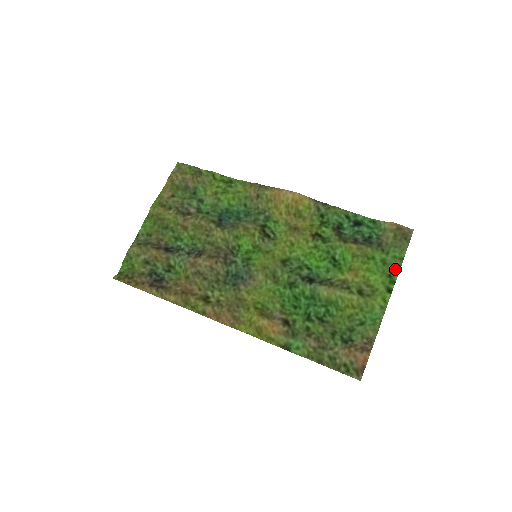
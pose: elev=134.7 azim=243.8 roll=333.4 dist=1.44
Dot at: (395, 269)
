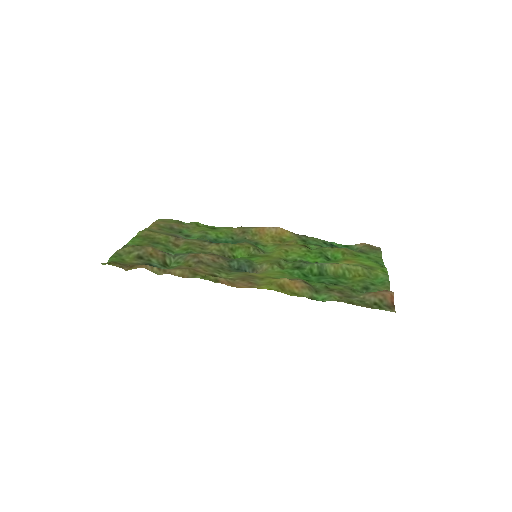
Dot at: (380, 261)
